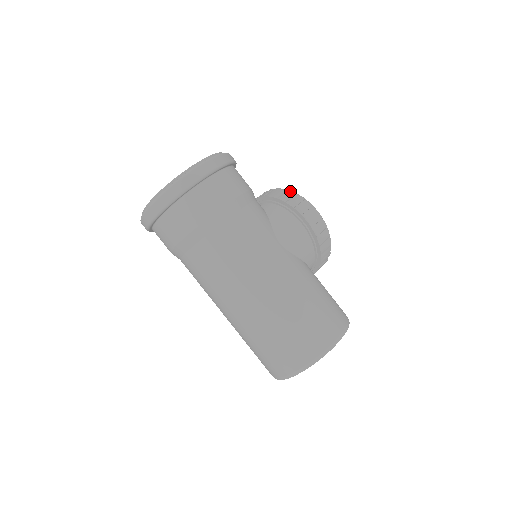
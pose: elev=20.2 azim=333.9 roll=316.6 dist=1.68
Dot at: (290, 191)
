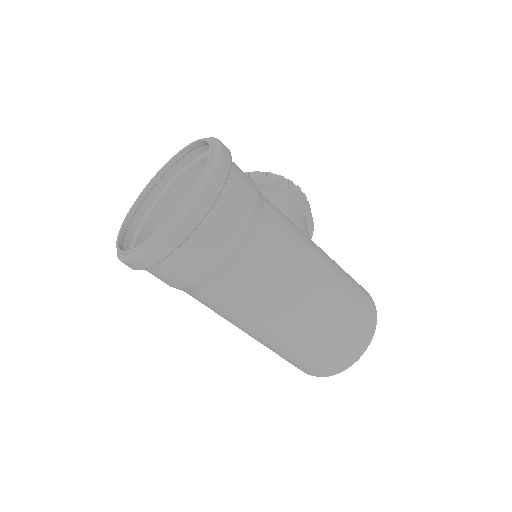
Dot at: (263, 172)
